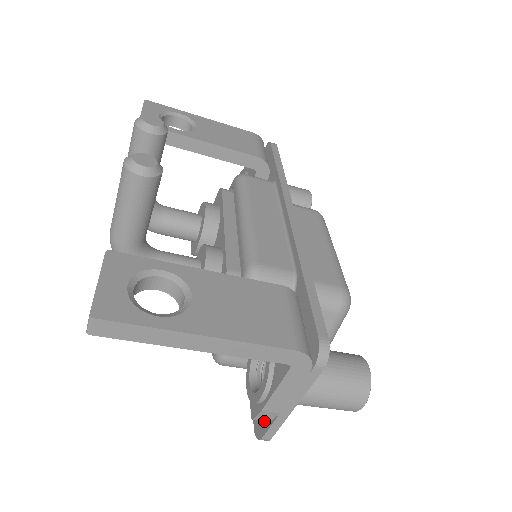
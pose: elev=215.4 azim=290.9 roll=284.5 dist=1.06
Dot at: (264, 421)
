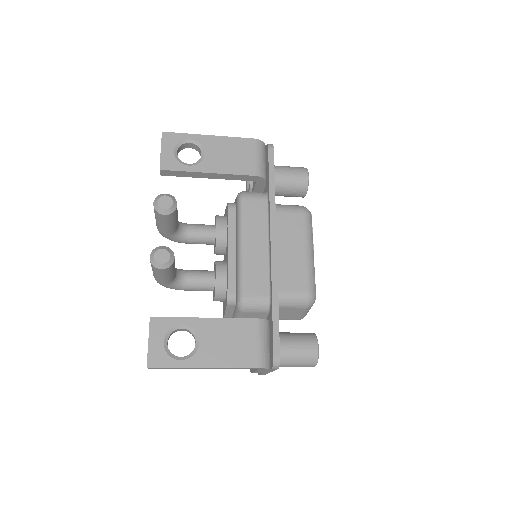
Dot at: occluded
